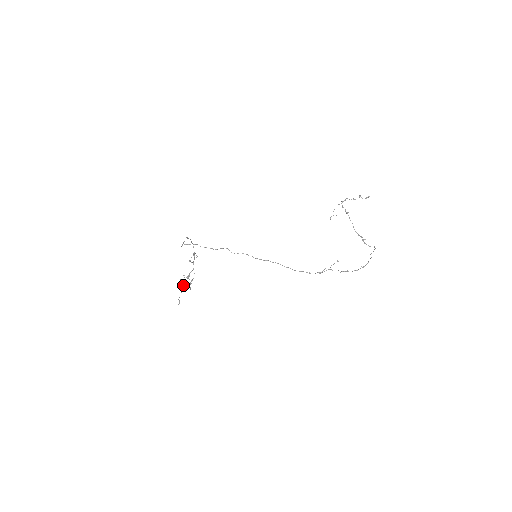
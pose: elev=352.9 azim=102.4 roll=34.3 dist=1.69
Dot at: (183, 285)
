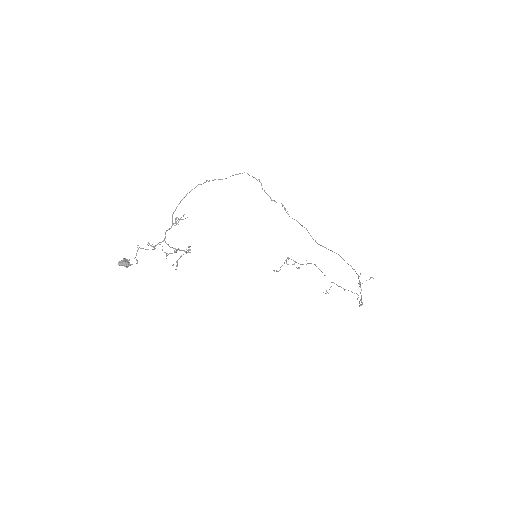
Dot at: (128, 261)
